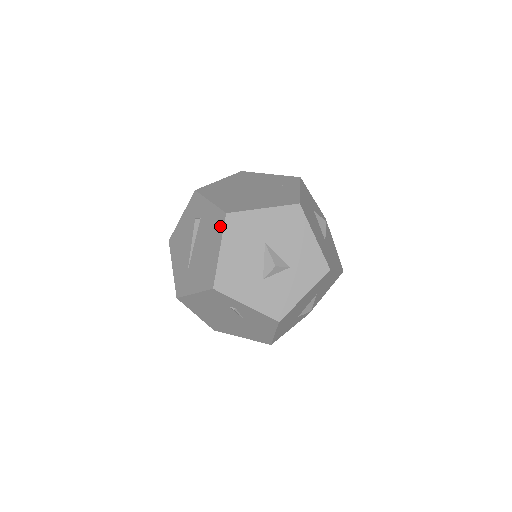
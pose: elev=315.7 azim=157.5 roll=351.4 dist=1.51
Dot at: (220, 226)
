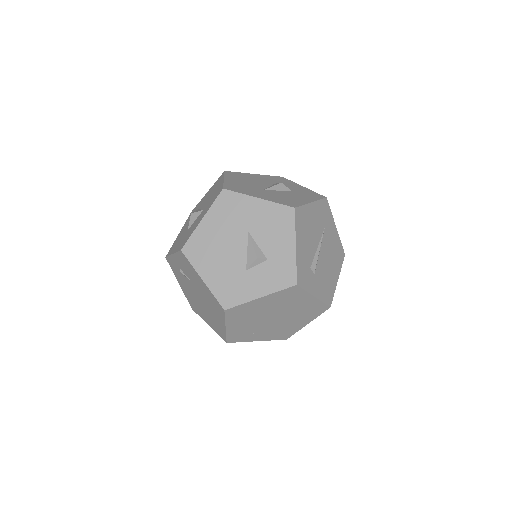
Dot at: occluded
